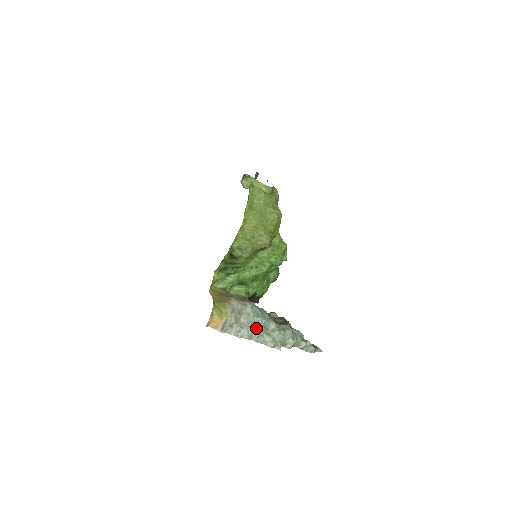
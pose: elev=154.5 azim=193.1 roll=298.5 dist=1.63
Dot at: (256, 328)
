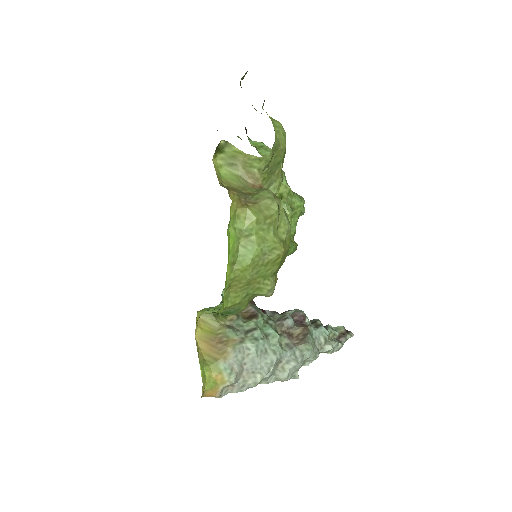
Dot at: (265, 375)
